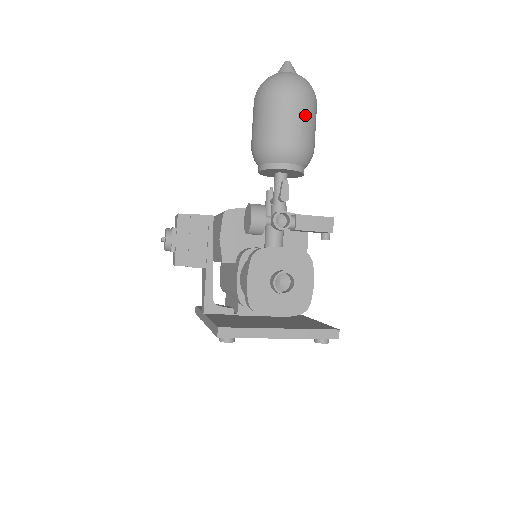
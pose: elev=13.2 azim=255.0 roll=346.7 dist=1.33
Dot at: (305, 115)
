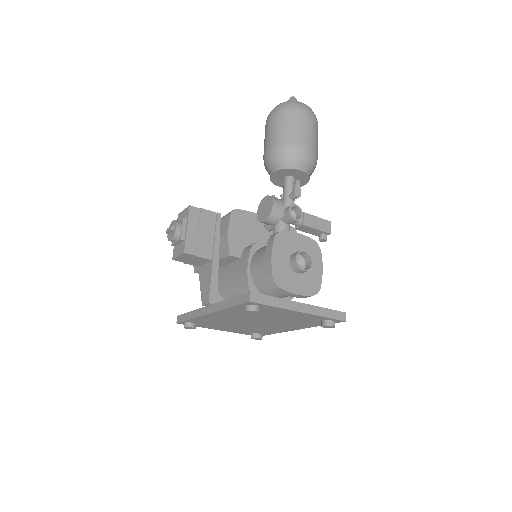
Dot at: (314, 132)
